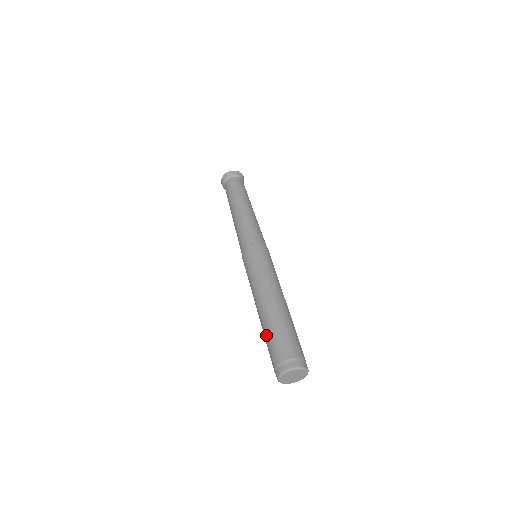
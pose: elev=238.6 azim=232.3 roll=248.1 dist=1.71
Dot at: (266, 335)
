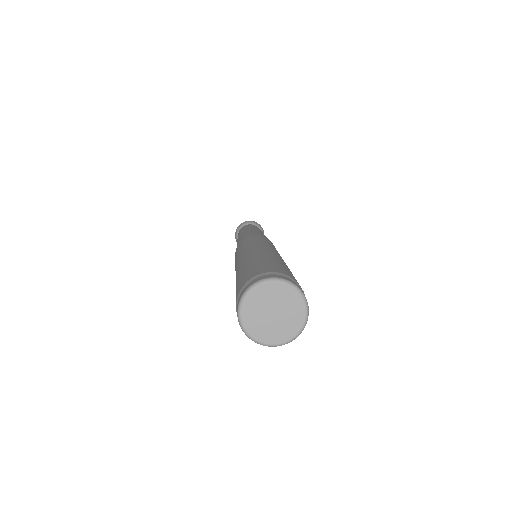
Dot at: (240, 272)
